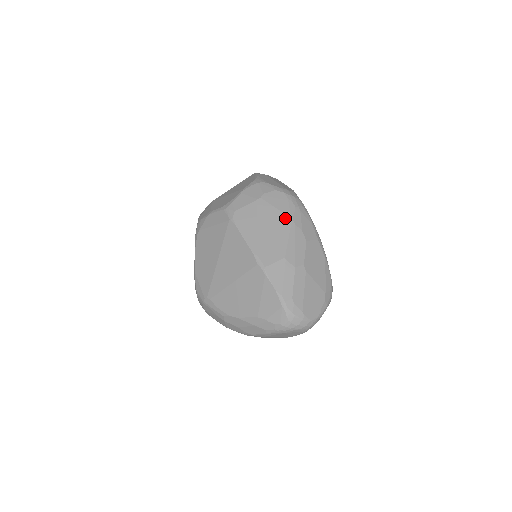
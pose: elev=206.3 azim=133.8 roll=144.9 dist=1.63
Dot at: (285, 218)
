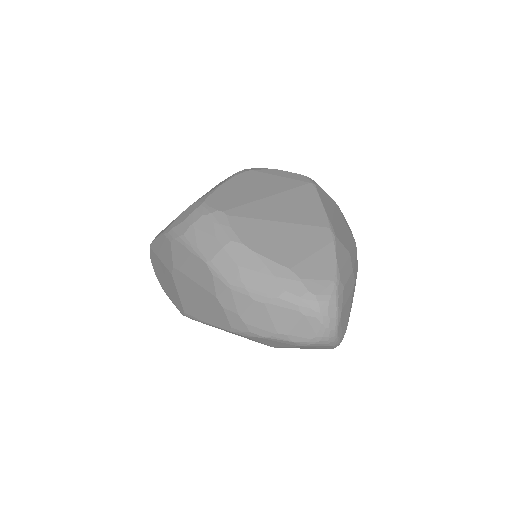
Dot at: (352, 236)
